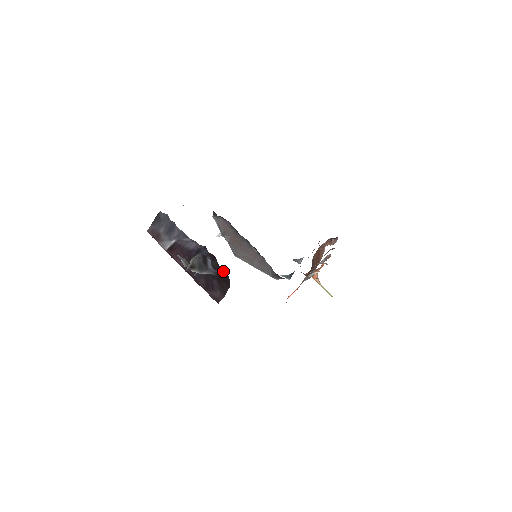
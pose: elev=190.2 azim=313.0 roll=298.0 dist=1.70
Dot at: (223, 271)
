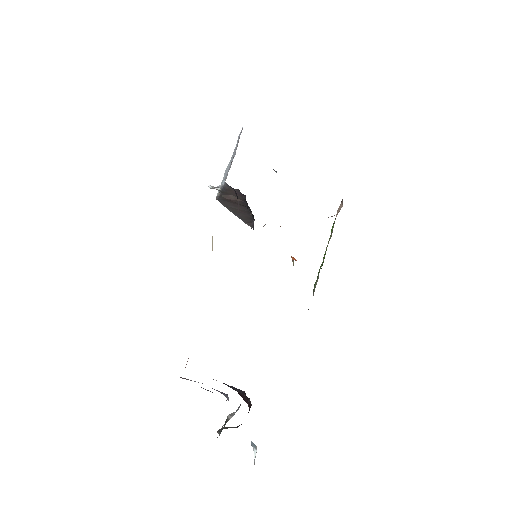
Dot at: occluded
